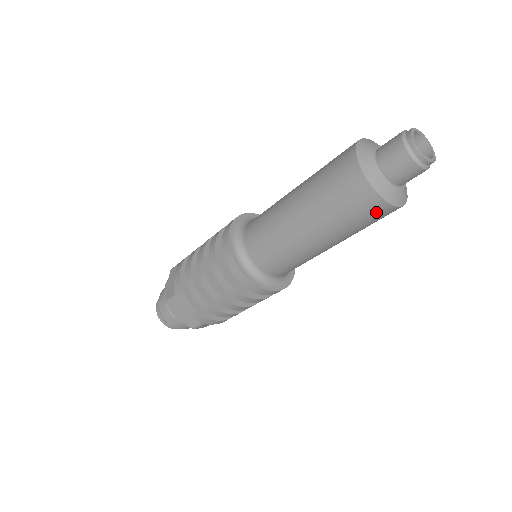
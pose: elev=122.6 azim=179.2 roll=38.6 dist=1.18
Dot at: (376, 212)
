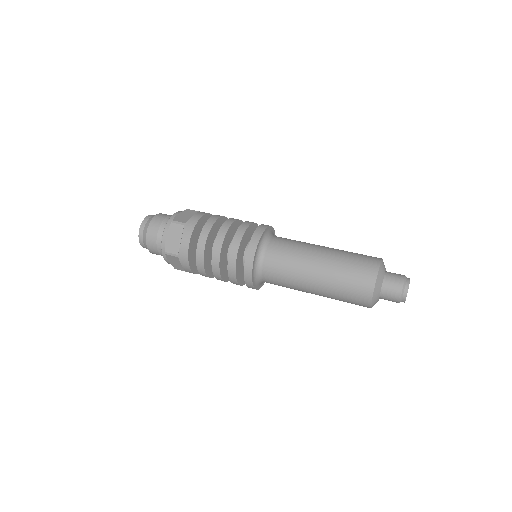
Dot at: occluded
